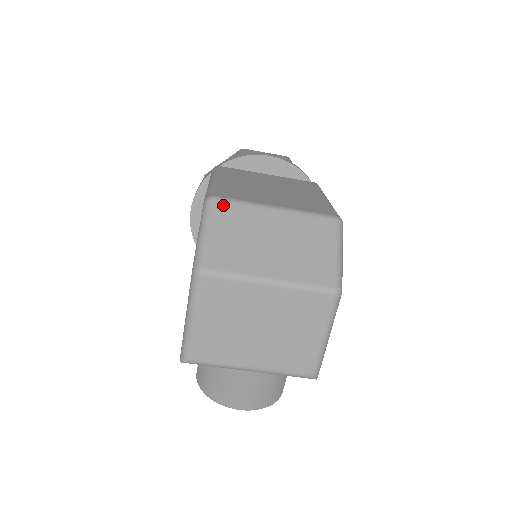
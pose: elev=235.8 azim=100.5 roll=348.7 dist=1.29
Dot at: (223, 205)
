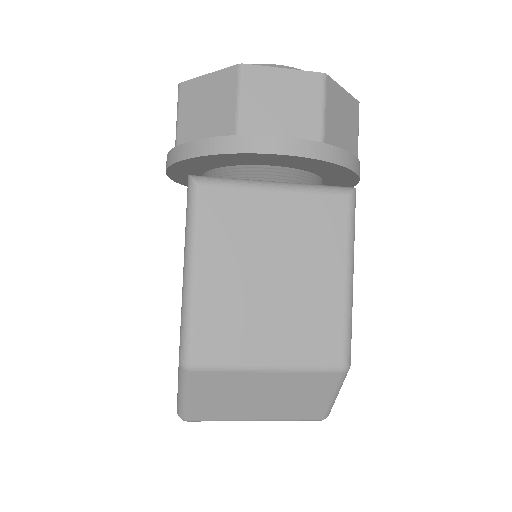
Dot at: (203, 375)
